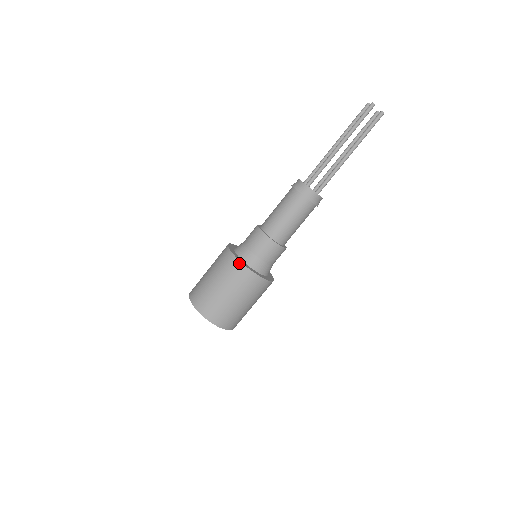
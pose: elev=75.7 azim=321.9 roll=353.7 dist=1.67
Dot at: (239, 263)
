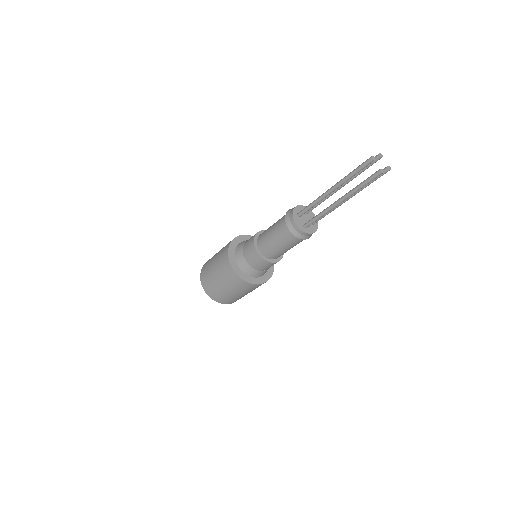
Dot at: (227, 255)
